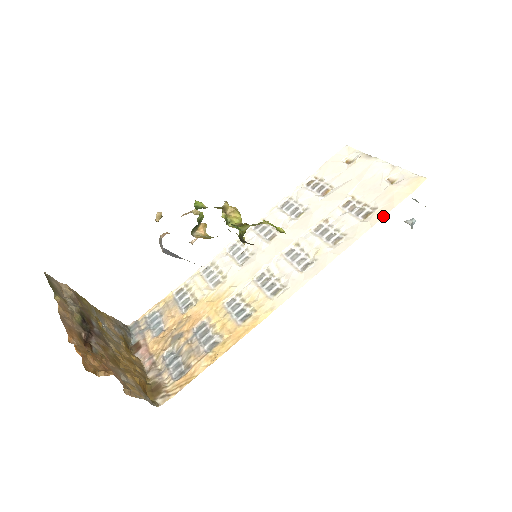
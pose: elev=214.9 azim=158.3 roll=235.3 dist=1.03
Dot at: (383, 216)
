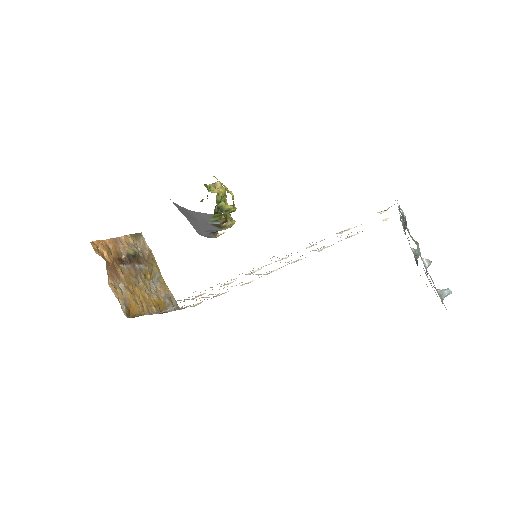
Dot at: occluded
